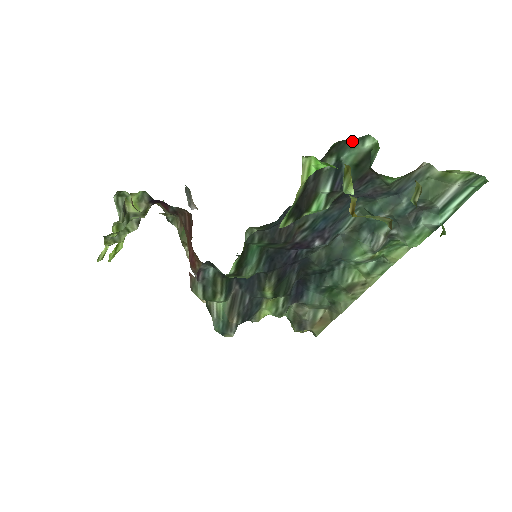
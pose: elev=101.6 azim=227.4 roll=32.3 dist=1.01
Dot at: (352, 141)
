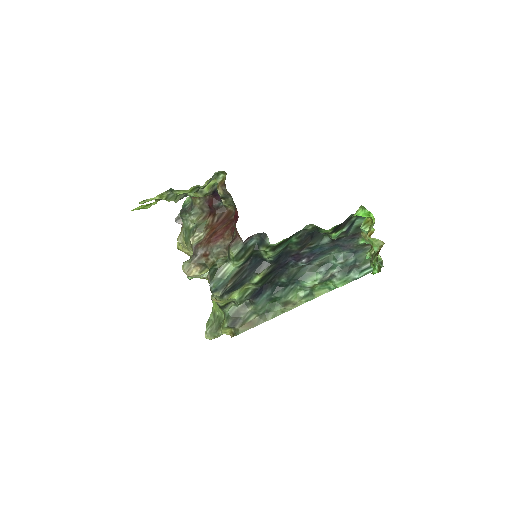
Dot at: occluded
